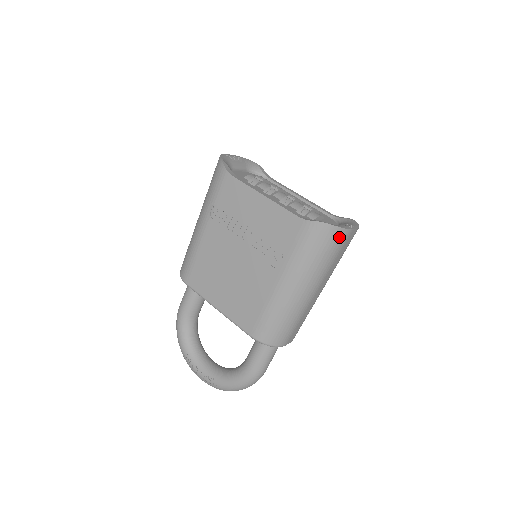
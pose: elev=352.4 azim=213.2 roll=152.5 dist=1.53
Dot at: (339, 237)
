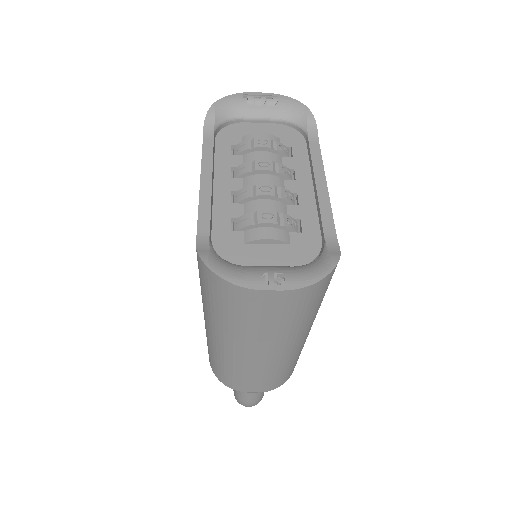
Dot at: (233, 293)
